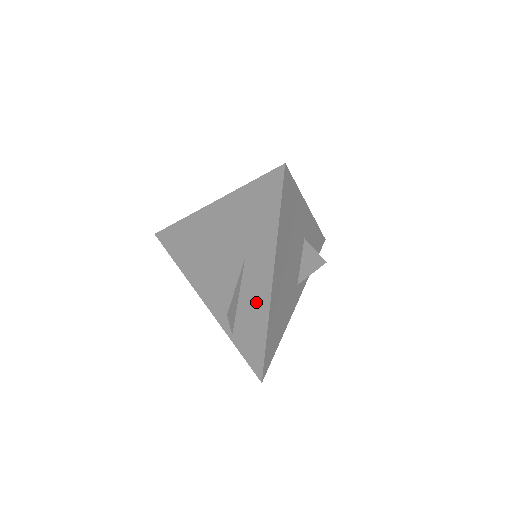
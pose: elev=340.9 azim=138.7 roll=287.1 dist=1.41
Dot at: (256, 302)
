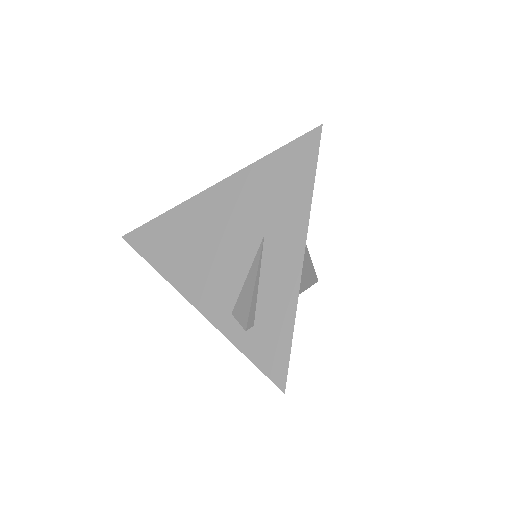
Dot at: (279, 285)
